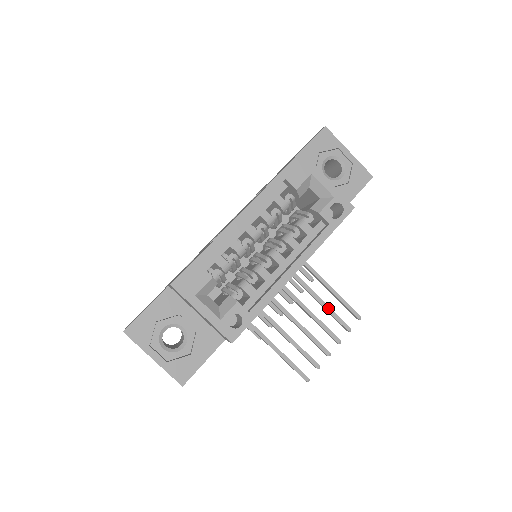
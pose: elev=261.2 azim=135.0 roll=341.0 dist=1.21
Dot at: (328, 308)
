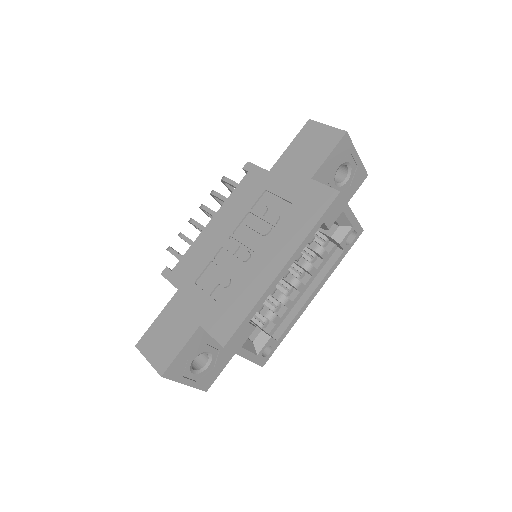
Dot at: occluded
